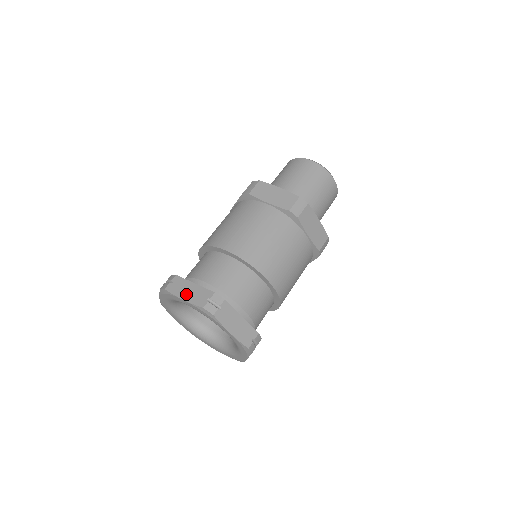
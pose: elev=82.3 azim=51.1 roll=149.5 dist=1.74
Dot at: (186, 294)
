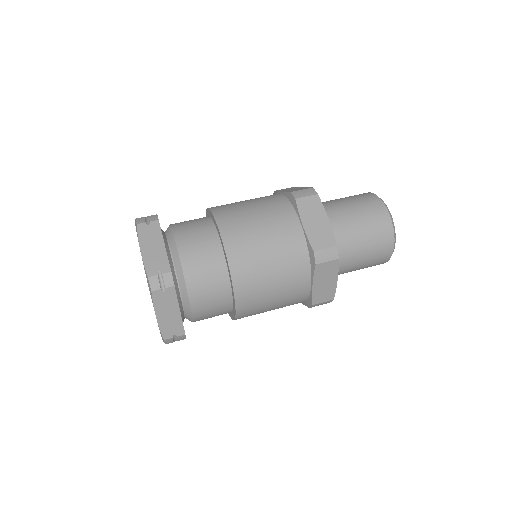
Dot at: (148, 248)
